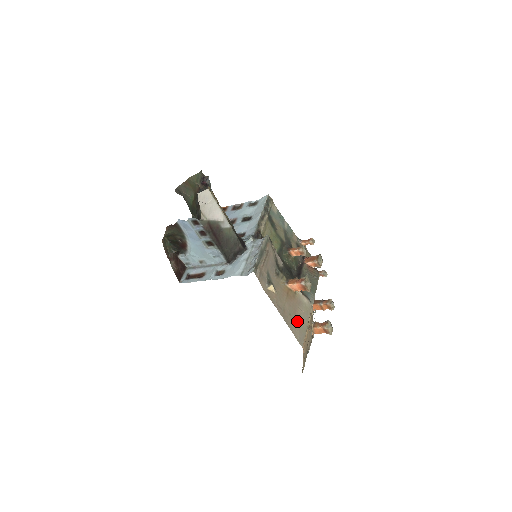
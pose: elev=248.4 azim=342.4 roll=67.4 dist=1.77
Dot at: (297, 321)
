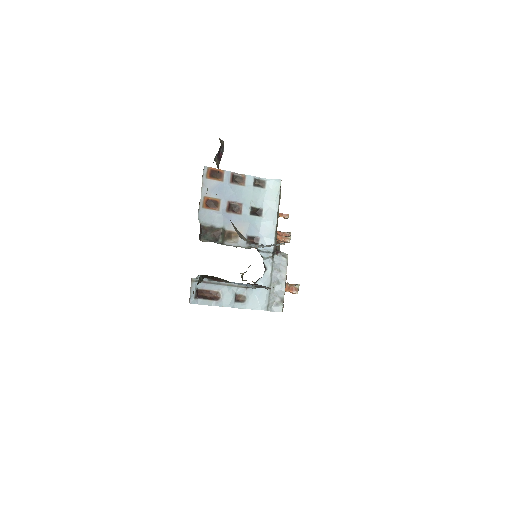
Dot at: occluded
